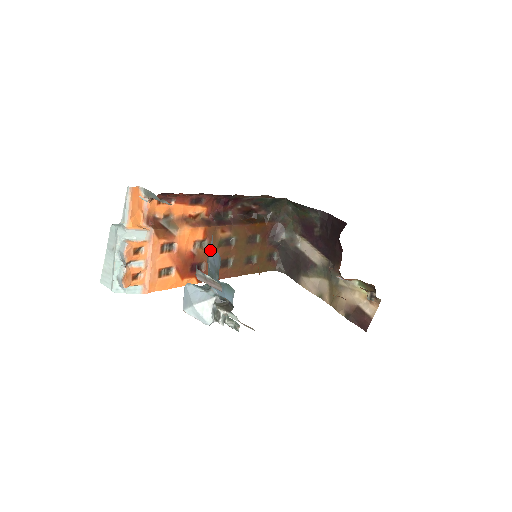
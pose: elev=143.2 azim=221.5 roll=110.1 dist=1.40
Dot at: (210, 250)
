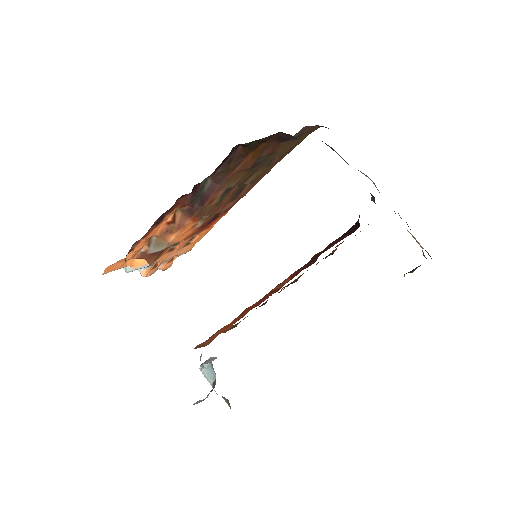
Dot at: occluded
